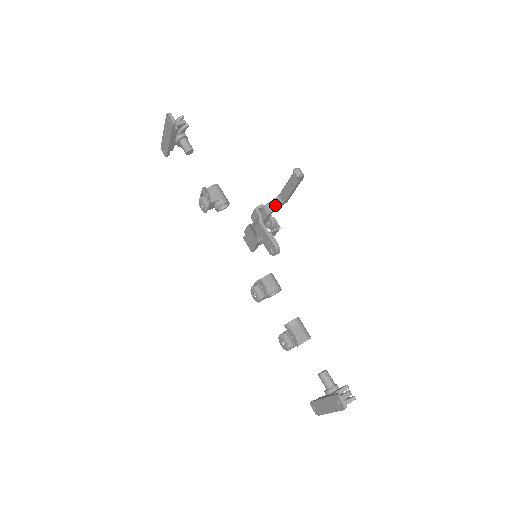
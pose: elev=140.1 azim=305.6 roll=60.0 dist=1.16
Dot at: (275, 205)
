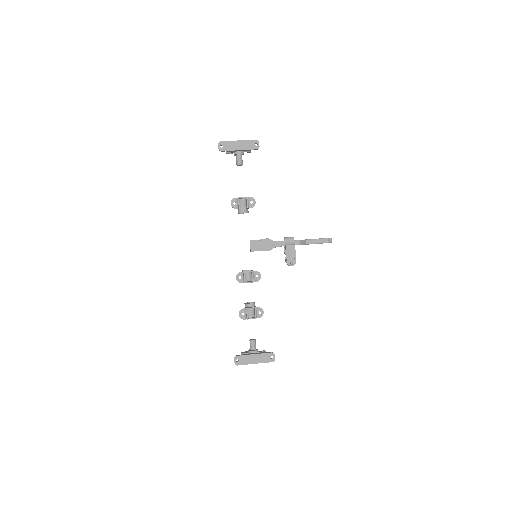
Dot at: (304, 243)
